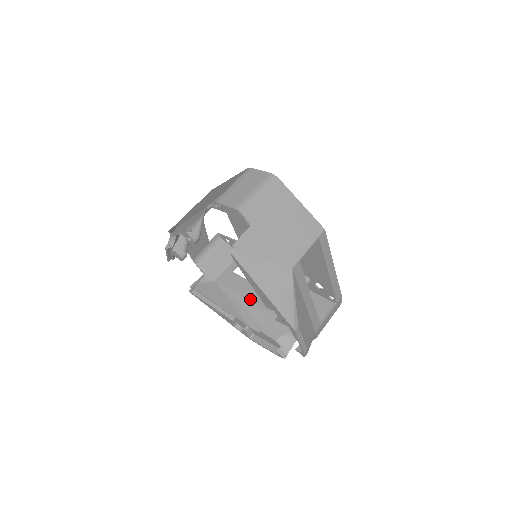
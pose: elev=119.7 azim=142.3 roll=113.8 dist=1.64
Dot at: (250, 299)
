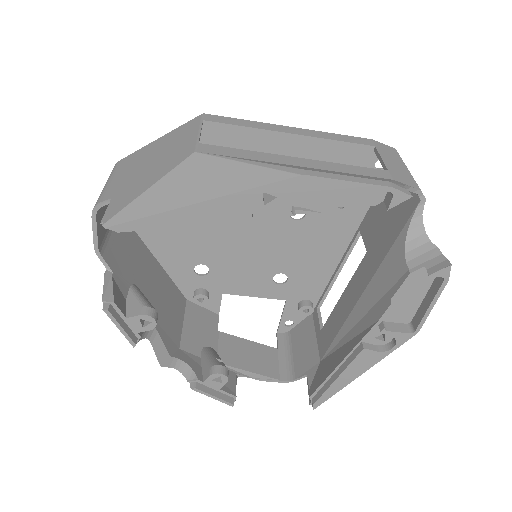
Dot at: (350, 308)
